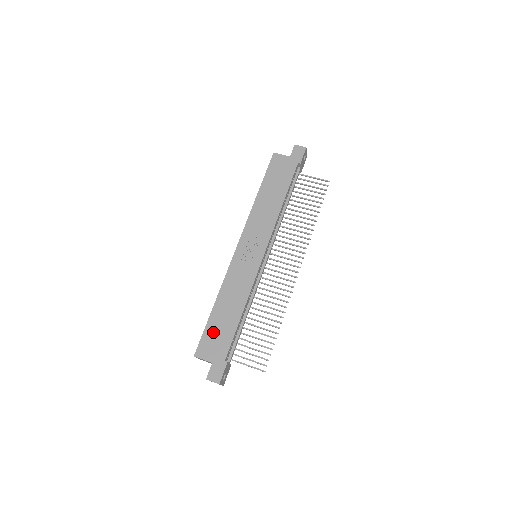
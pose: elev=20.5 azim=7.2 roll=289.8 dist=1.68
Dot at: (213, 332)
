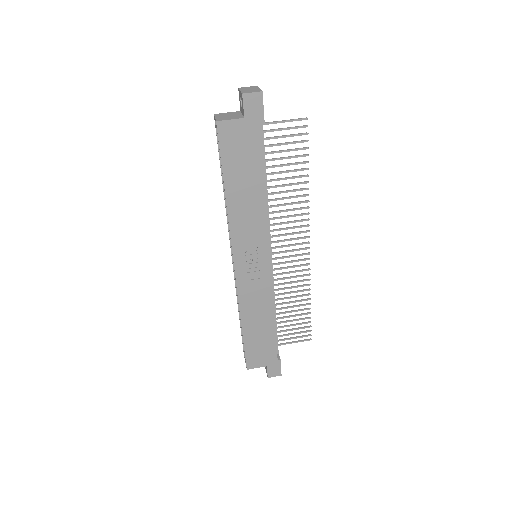
Dot at: (254, 347)
